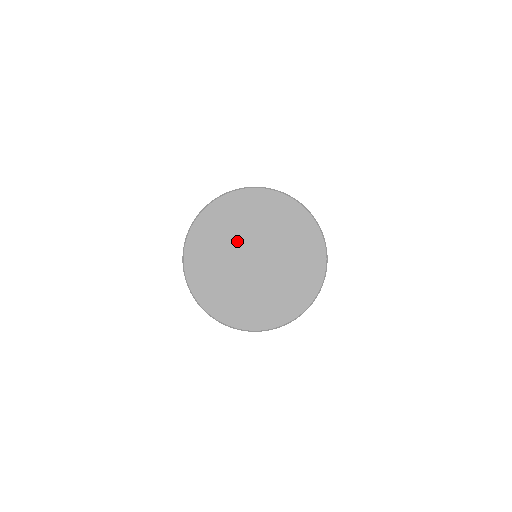
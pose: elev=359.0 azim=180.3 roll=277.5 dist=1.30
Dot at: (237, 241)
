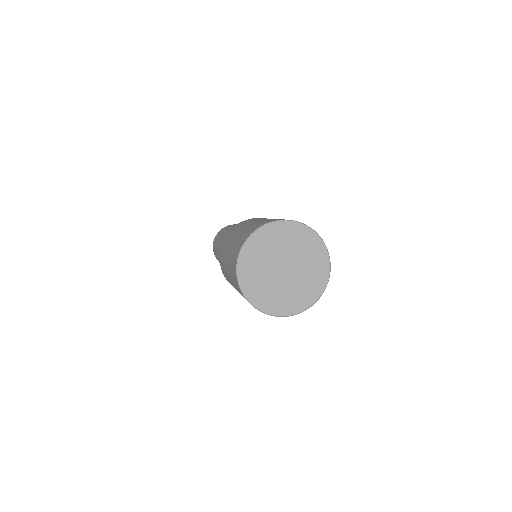
Dot at: (268, 267)
